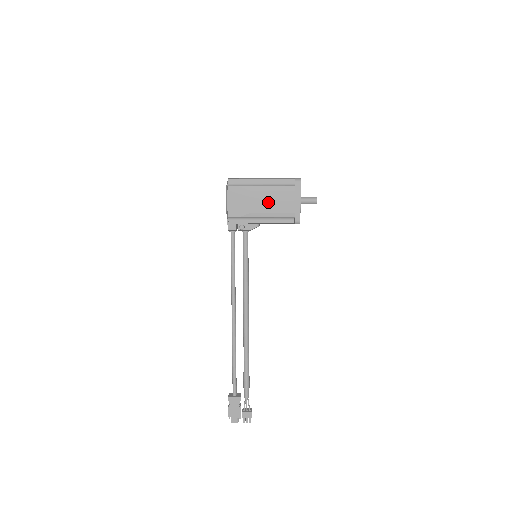
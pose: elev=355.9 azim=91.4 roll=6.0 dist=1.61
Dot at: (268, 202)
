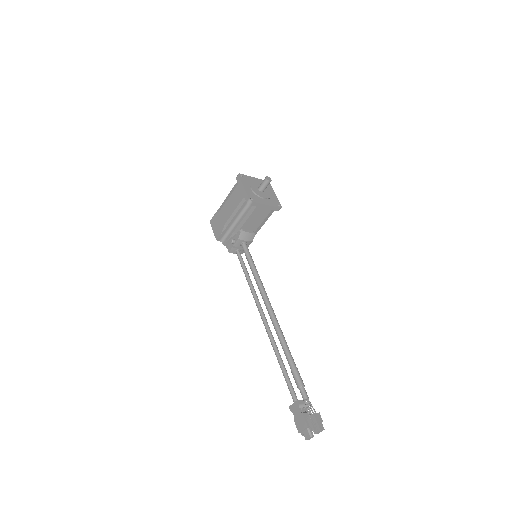
Dot at: (229, 207)
